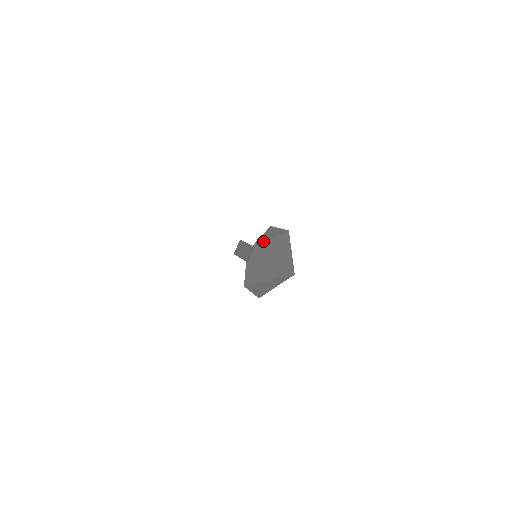
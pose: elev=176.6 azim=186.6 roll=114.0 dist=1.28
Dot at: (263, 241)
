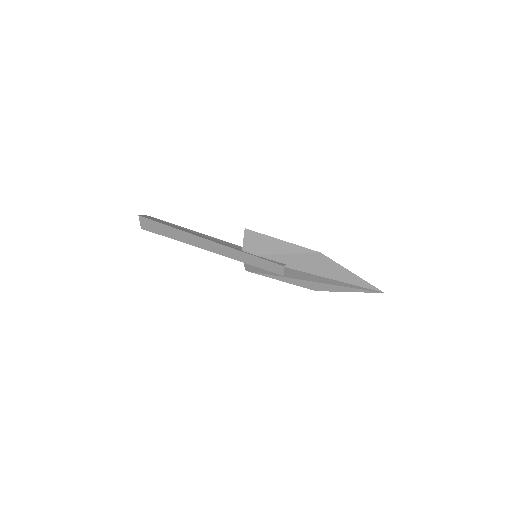
Dot at: (269, 251)
